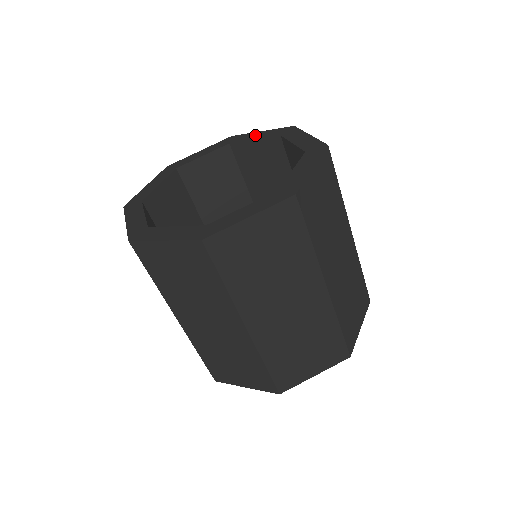
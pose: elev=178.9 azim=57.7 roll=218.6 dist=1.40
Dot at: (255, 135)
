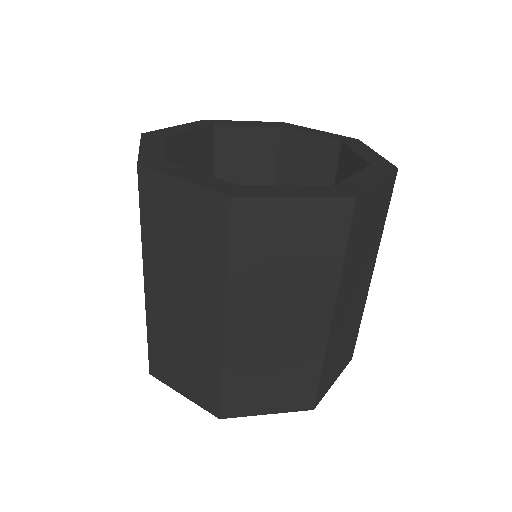
Dot at: (365, 150)
